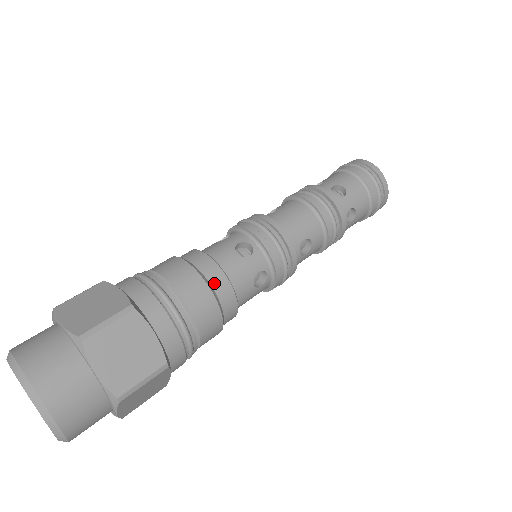
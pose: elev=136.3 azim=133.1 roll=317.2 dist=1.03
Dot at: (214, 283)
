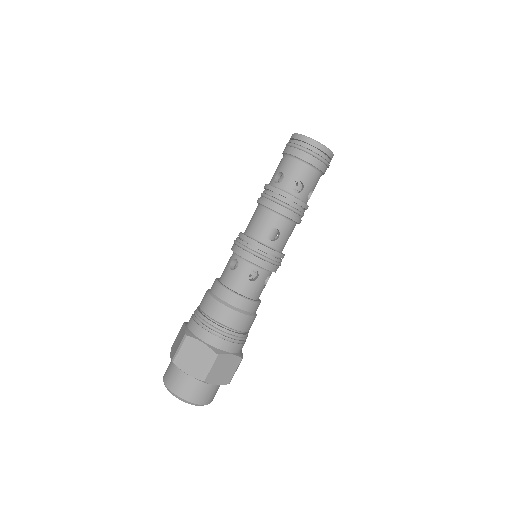
Dot at: occluded
